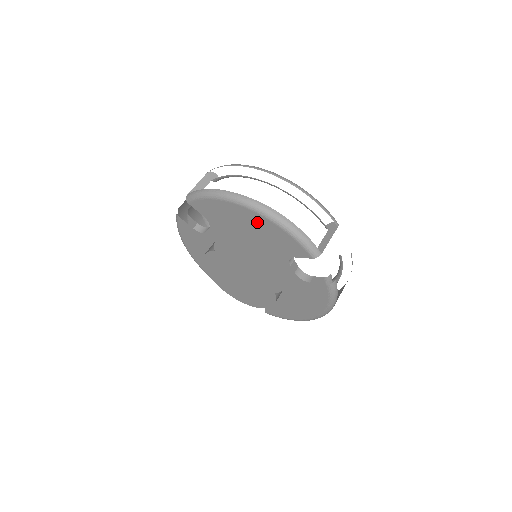
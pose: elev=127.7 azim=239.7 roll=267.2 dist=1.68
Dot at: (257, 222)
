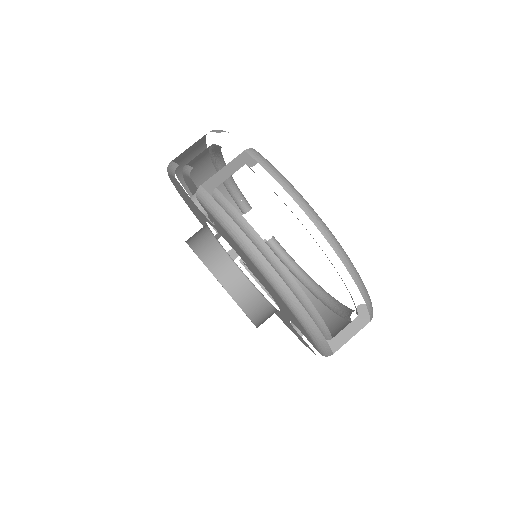
Dot at: occluded
